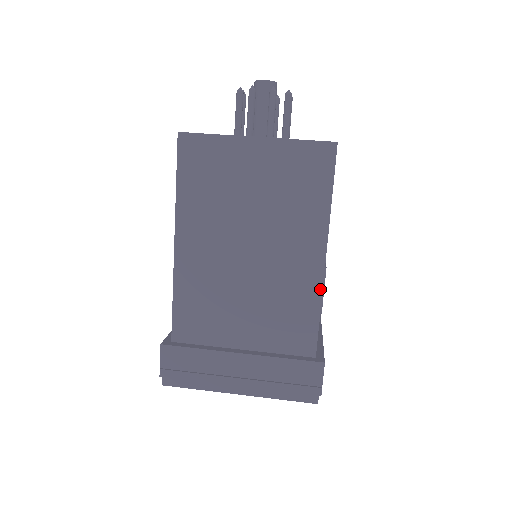
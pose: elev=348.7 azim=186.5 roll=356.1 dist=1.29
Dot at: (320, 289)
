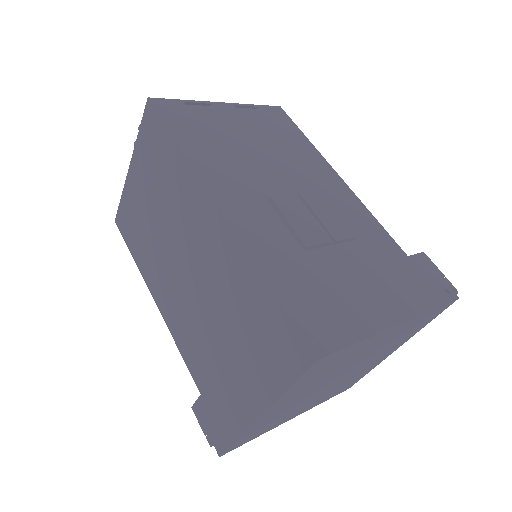
Dot at: (224, 220)
